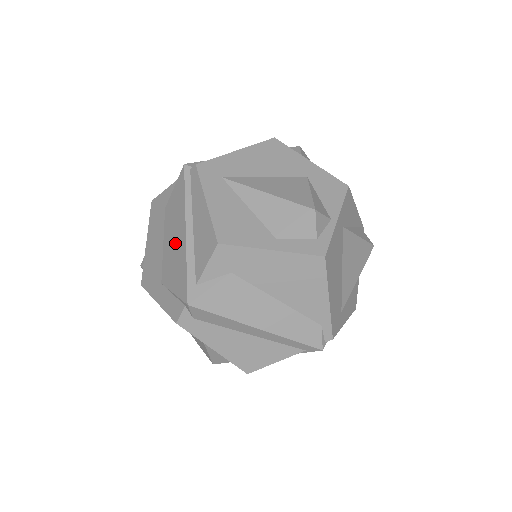
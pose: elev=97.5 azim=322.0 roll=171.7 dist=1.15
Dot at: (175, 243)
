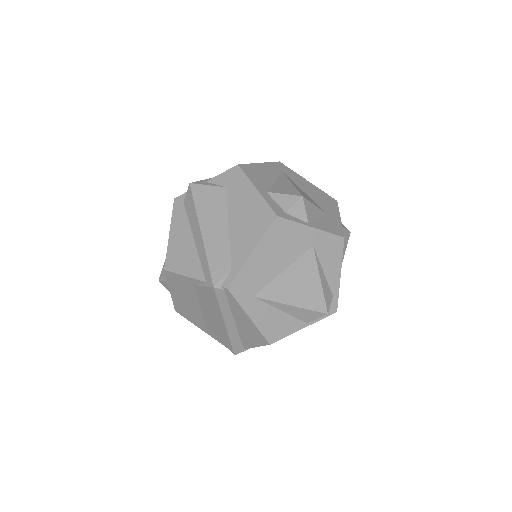
Dot at: occluded
